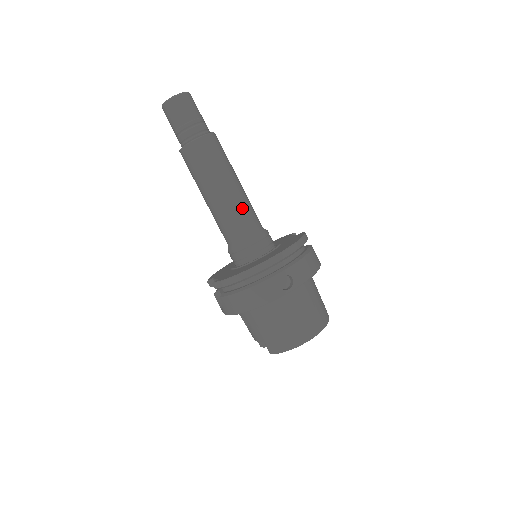
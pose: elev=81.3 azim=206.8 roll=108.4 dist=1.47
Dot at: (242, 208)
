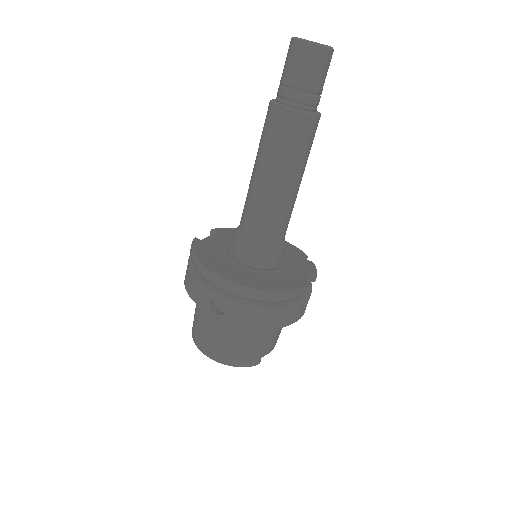
Dot at: (266, 210)
